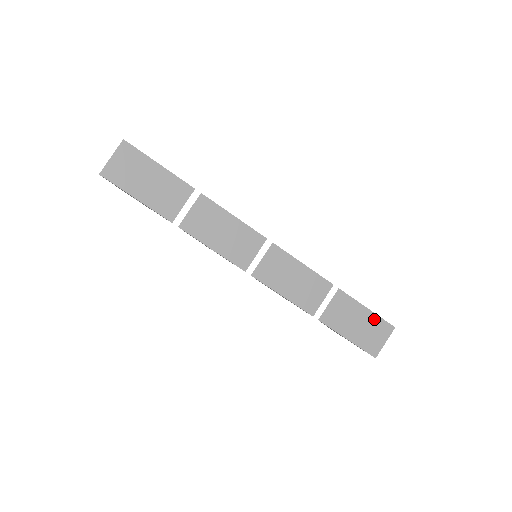
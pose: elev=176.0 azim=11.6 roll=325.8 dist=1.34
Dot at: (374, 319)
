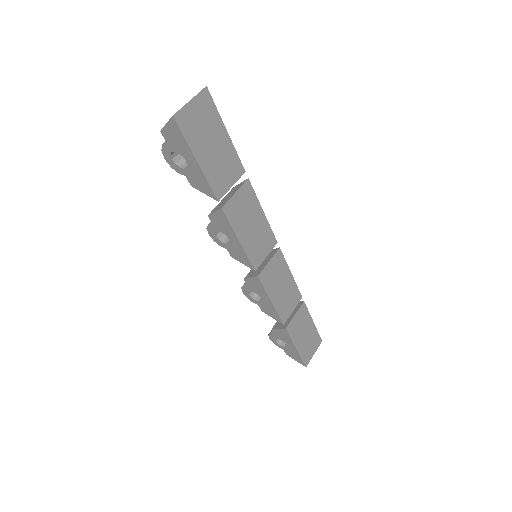
Dot at: (314, 332)
